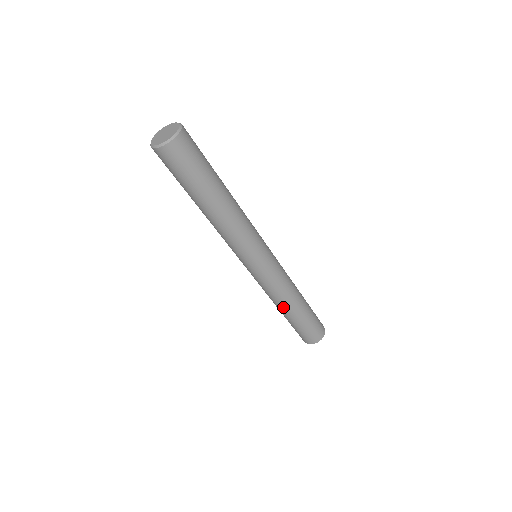
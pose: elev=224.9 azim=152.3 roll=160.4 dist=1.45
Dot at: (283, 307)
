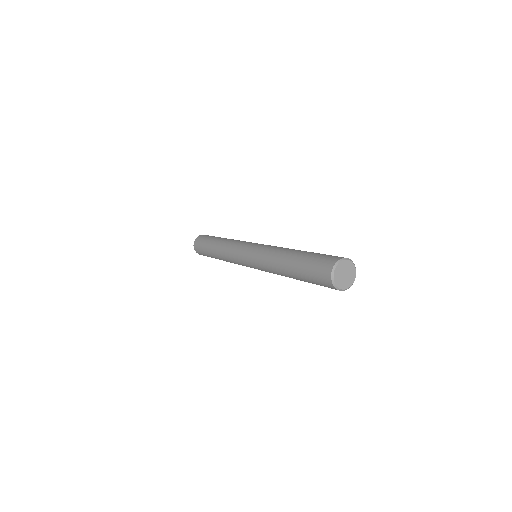
Dot at: occluded
